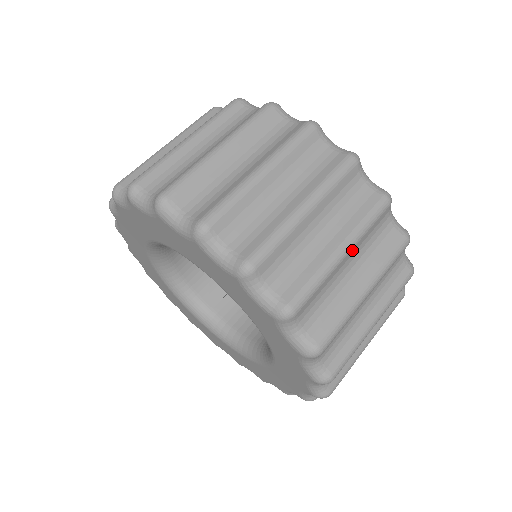
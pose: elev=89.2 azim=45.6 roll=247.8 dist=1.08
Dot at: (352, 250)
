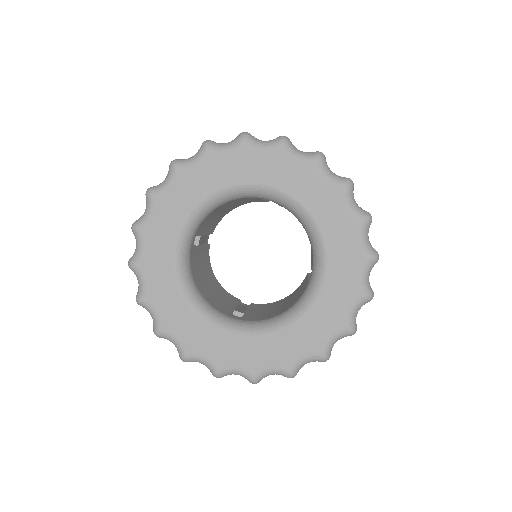
Dot at: occluded
